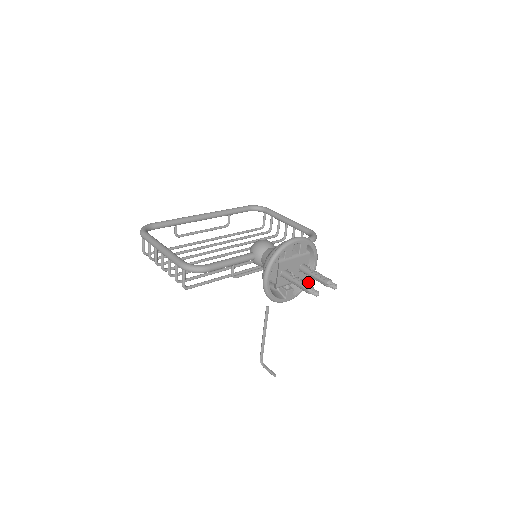
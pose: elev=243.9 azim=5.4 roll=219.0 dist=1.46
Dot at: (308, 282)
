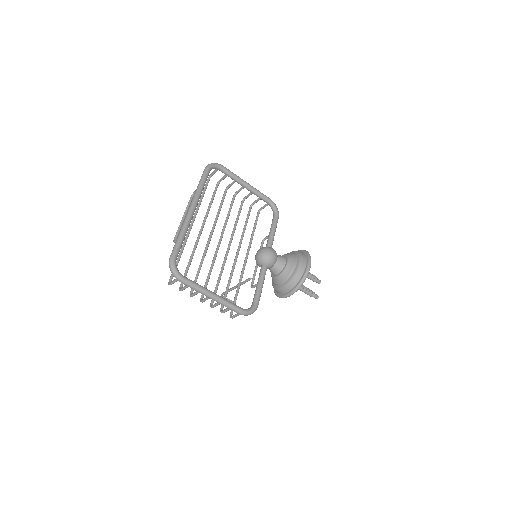
Dot at: occluded
